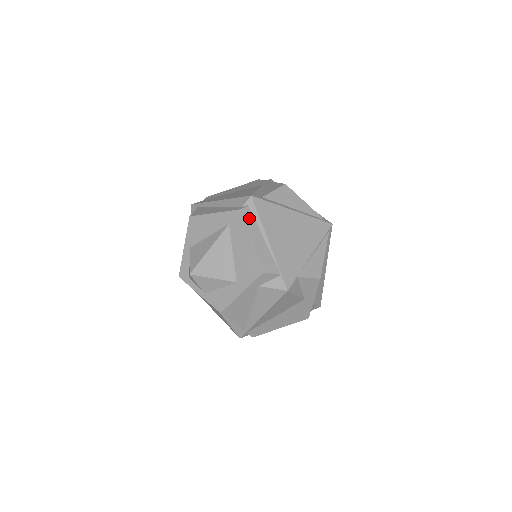
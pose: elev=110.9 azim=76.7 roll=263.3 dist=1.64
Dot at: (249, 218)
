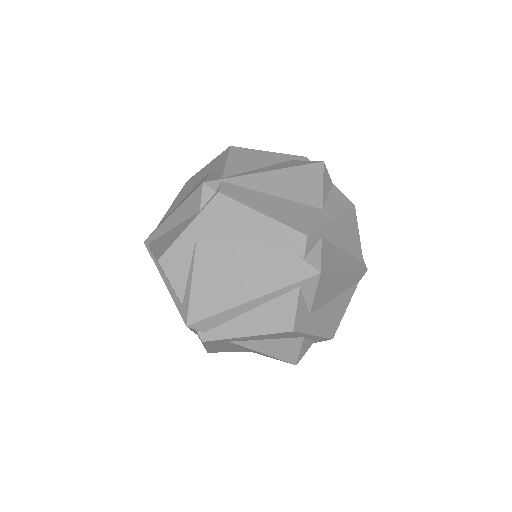
Dot at: occluded
